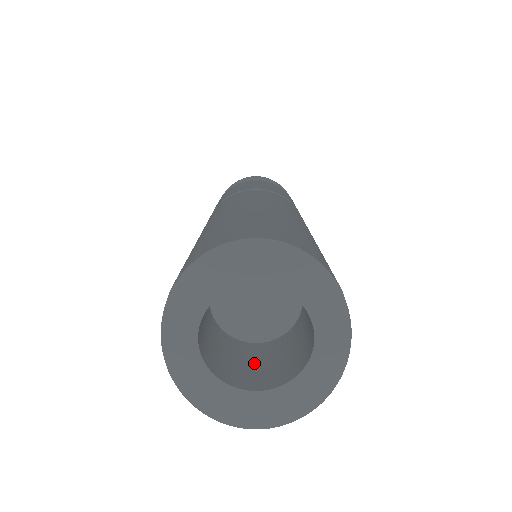
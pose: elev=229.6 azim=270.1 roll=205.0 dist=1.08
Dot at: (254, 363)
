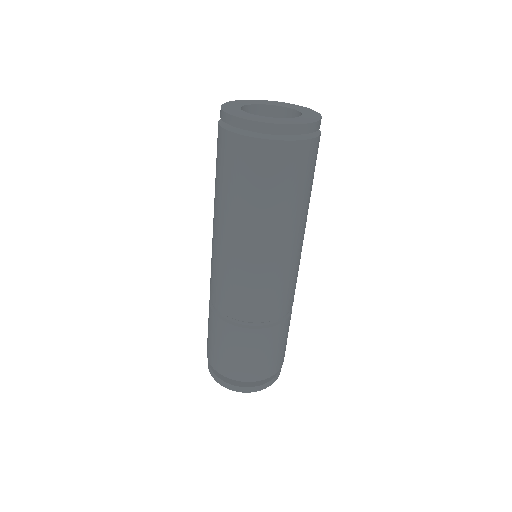
Dot at: occluded
